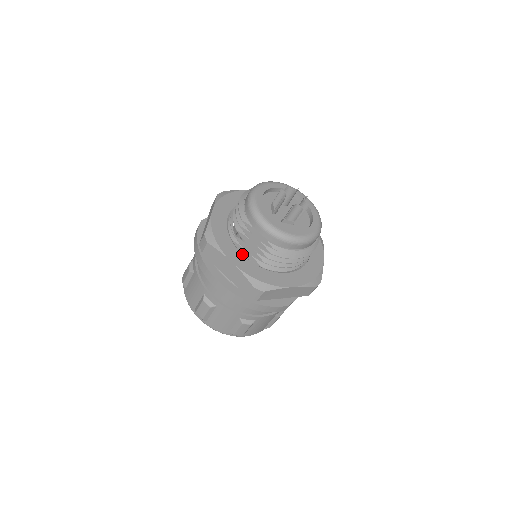
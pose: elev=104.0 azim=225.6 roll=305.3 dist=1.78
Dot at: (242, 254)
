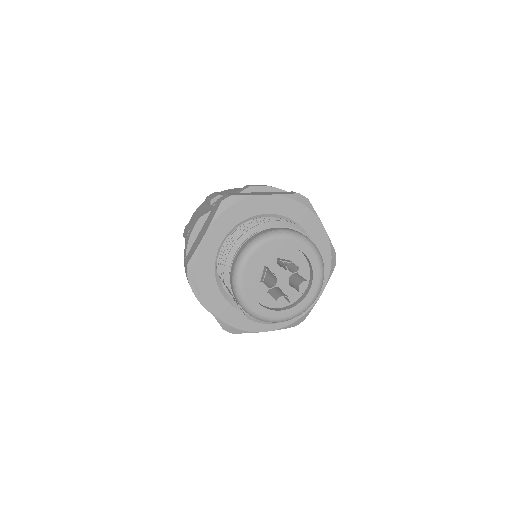
Dot at: (222, 294)
